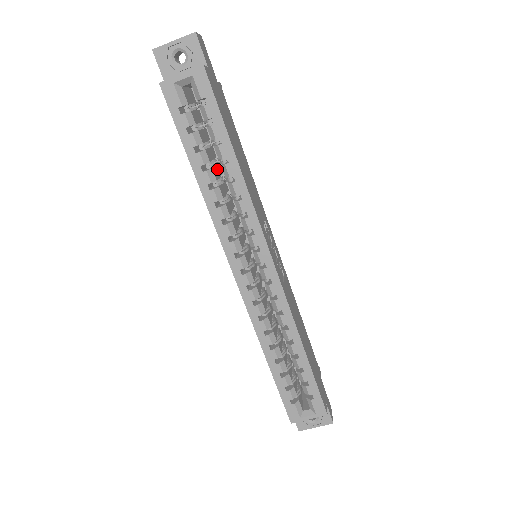
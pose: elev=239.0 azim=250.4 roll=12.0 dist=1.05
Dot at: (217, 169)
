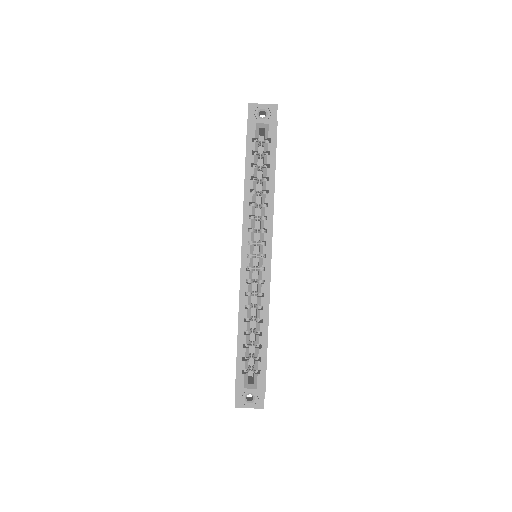
Dot at: occluded
